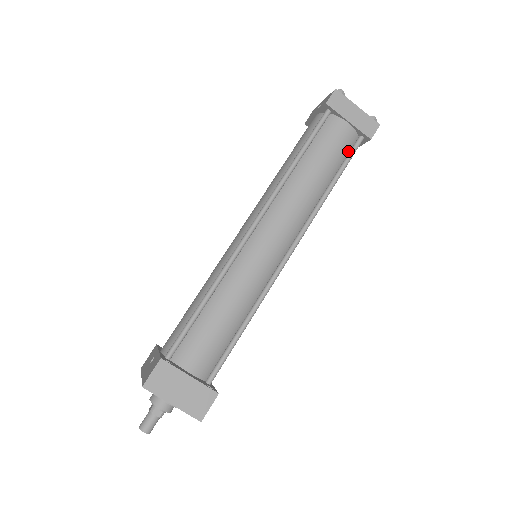
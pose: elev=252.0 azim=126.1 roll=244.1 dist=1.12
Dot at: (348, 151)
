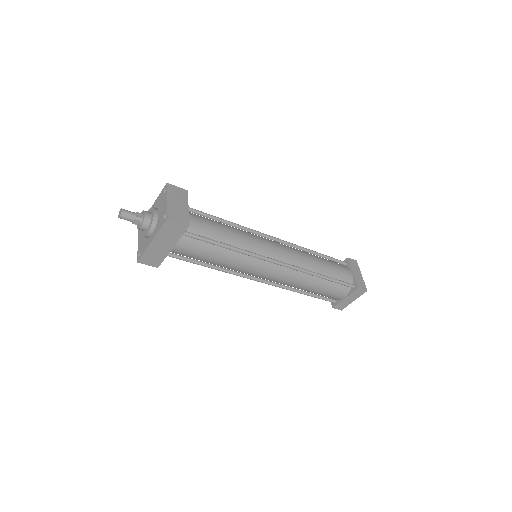
Dot at: (342, 281)
